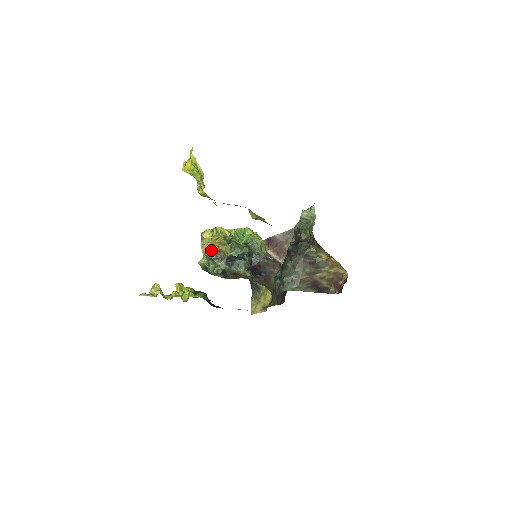
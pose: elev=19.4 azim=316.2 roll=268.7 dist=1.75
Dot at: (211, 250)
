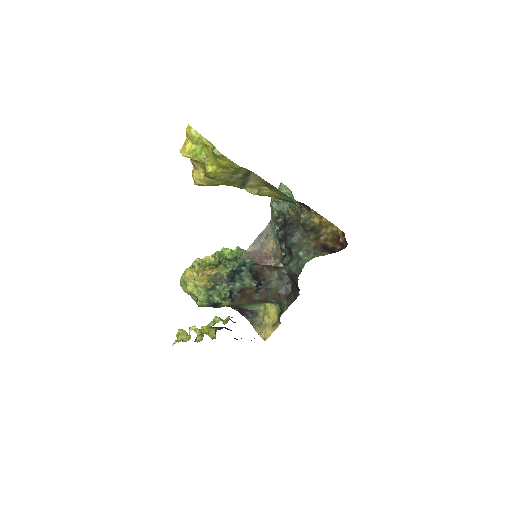
Dot at: (207, 278)
